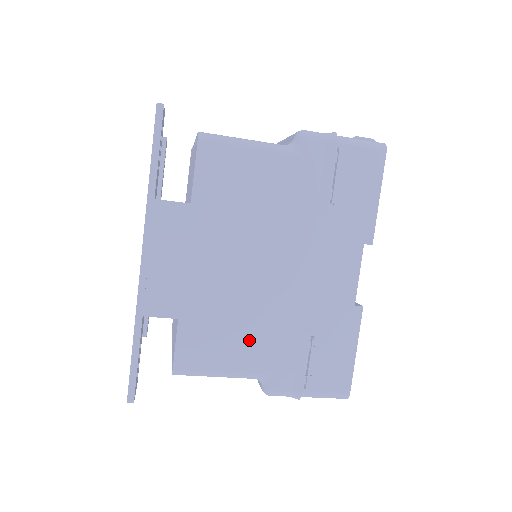
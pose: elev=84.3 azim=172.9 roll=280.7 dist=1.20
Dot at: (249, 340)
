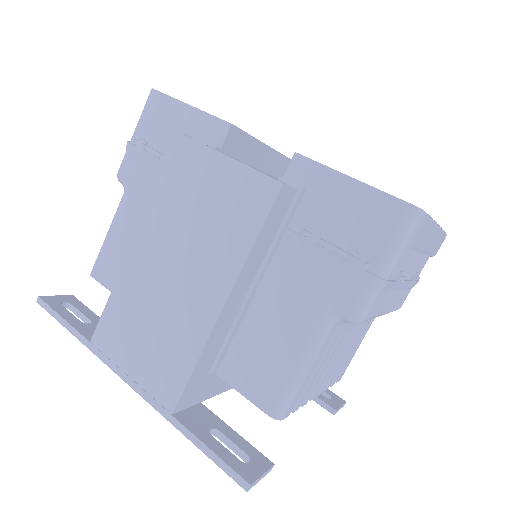
Dot at: (274, 312)
